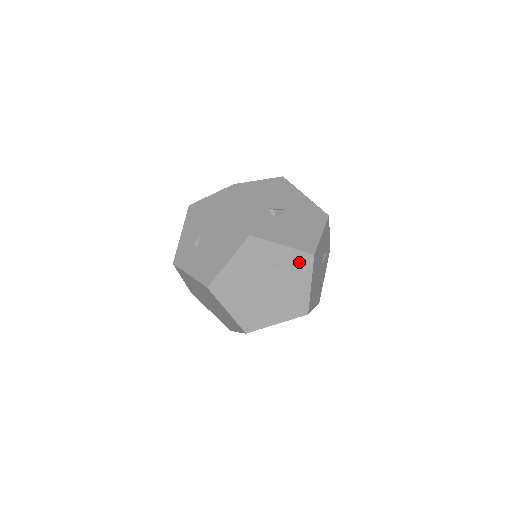
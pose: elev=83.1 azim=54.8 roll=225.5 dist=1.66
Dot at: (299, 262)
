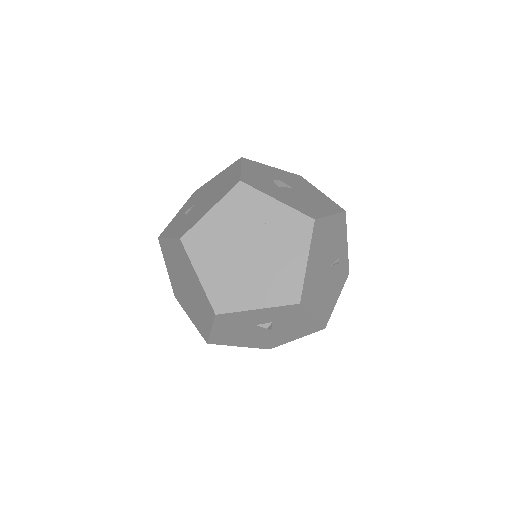
Dot at: (295, 226)
